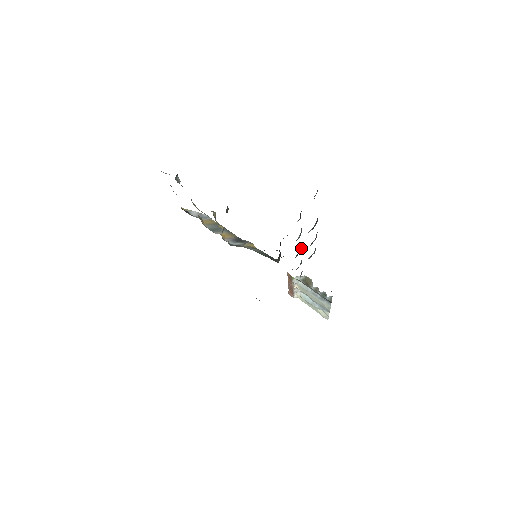
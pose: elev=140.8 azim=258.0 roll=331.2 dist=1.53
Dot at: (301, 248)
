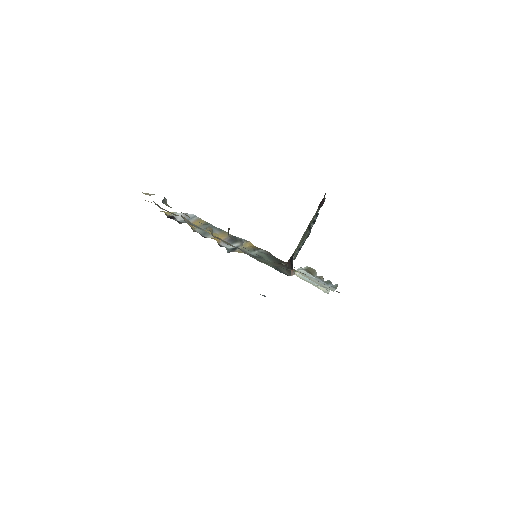
Dot at: occluded
